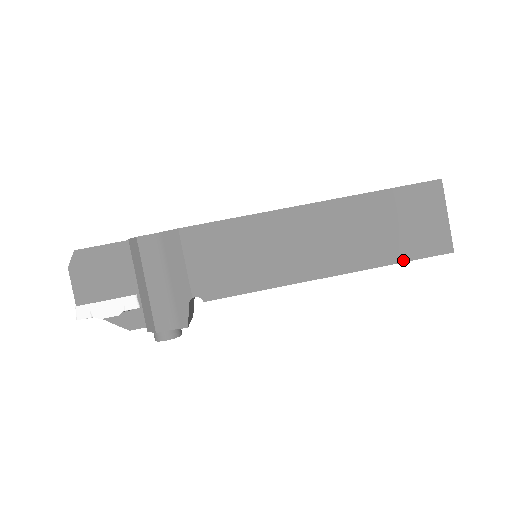
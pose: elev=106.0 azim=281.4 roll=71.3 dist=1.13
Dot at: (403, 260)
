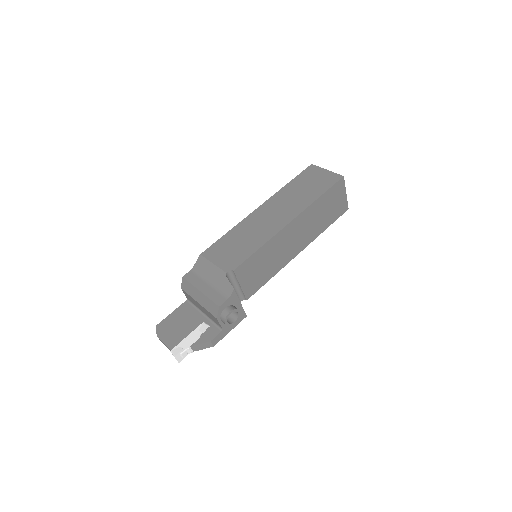
Dot at: (322, 194)
